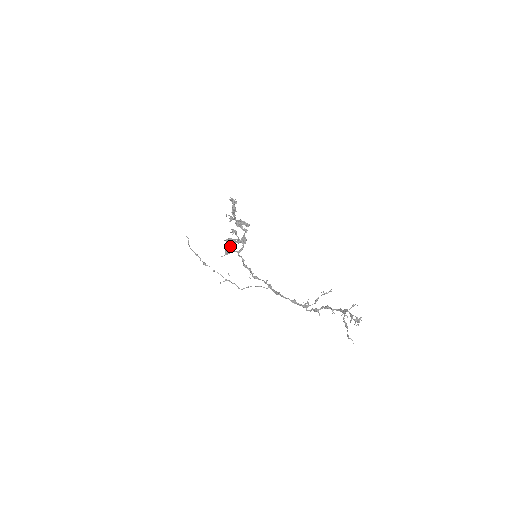
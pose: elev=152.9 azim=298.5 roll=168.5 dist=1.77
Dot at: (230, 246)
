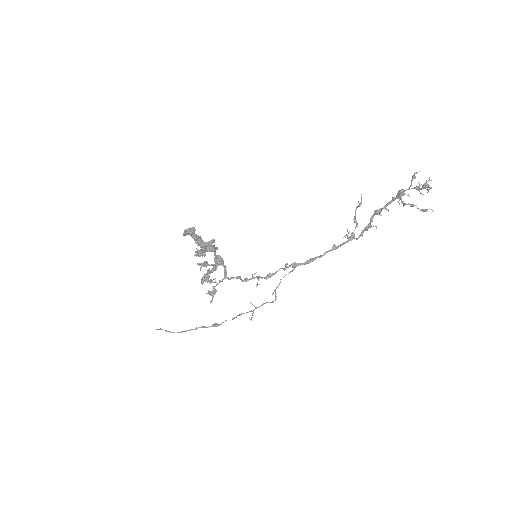
Dot at: (211, 282)
